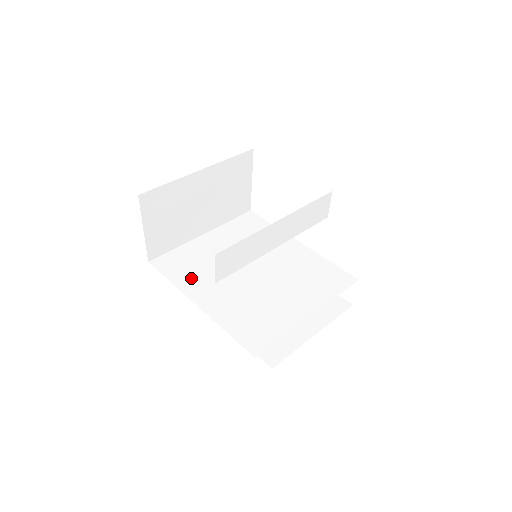
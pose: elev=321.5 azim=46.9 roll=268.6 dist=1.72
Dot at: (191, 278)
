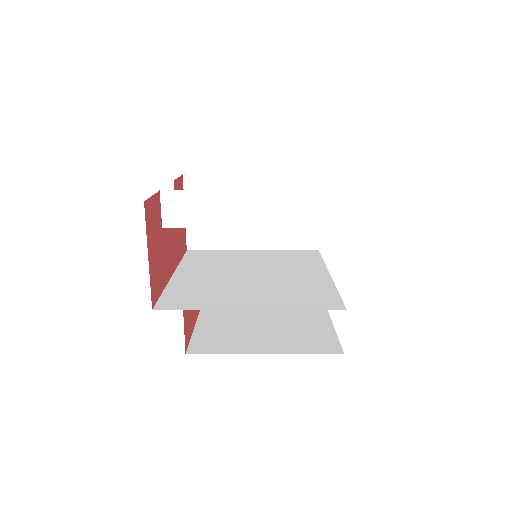
Dot at: (197, 263)
